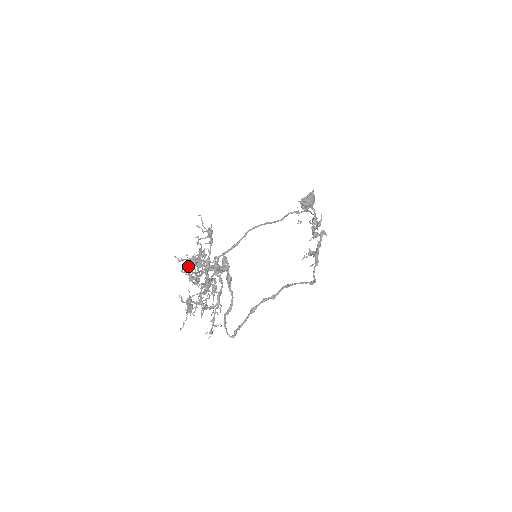
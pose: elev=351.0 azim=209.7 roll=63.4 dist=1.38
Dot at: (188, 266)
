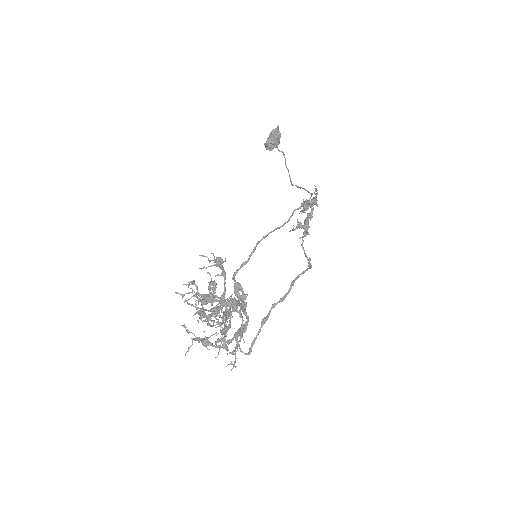
Dot at: (195, 301)
